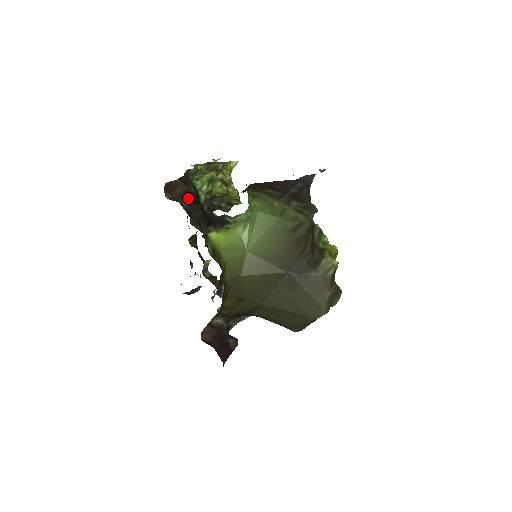
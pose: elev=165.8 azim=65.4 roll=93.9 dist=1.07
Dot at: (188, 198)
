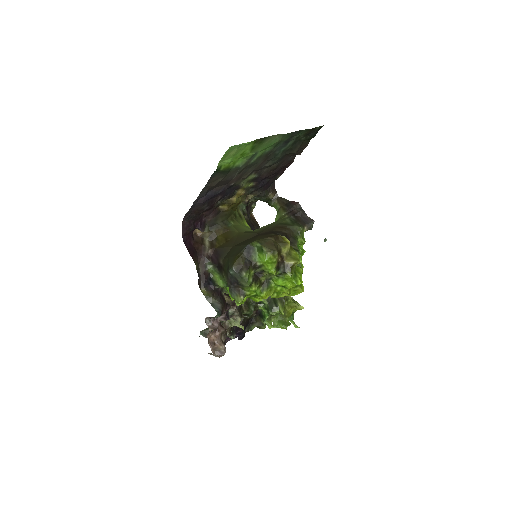
Dot at: (255, 224)
